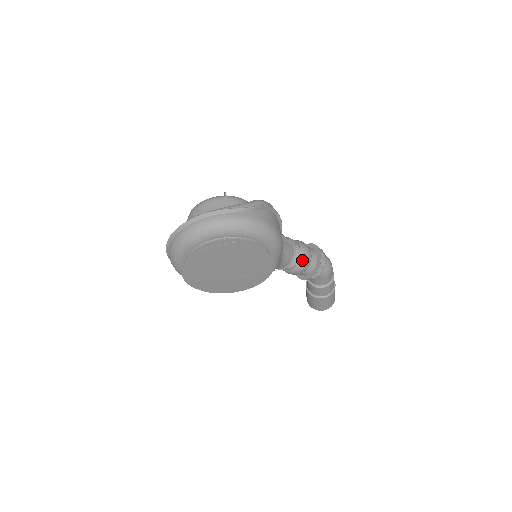
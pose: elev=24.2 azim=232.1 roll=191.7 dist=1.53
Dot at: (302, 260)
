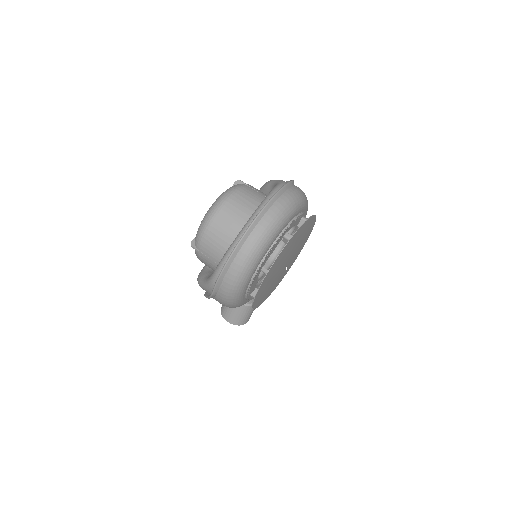
Dot at: occluded
